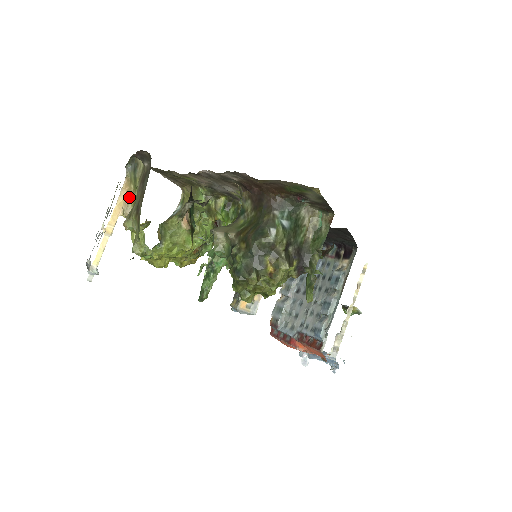
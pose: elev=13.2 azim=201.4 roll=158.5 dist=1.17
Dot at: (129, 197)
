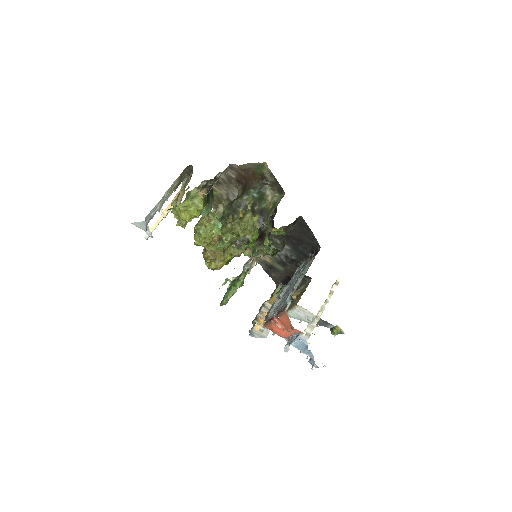
Dot at: (180, 197)
